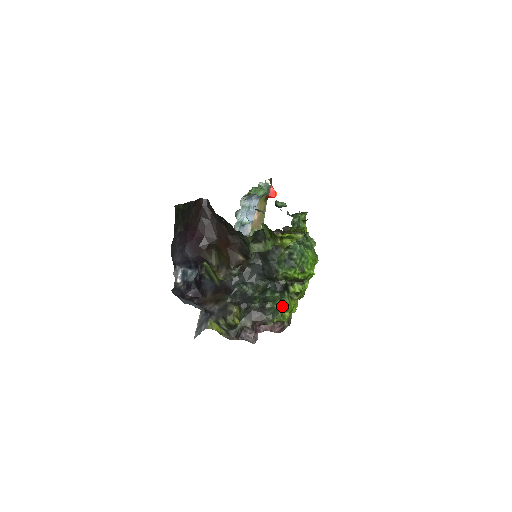
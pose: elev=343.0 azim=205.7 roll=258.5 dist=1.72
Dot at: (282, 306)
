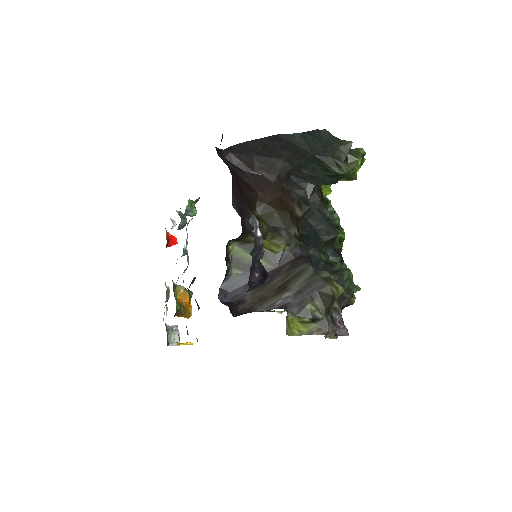
Dot at: occluded
